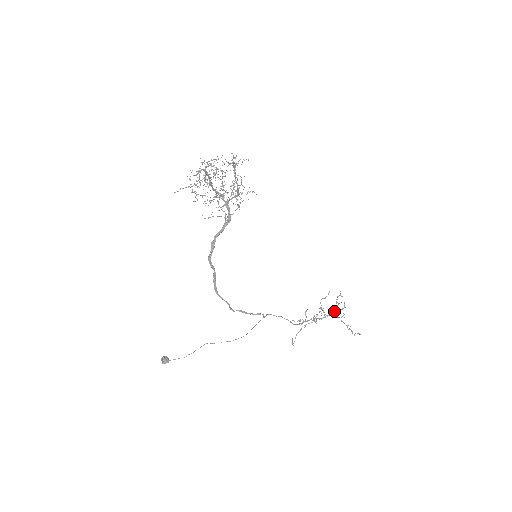
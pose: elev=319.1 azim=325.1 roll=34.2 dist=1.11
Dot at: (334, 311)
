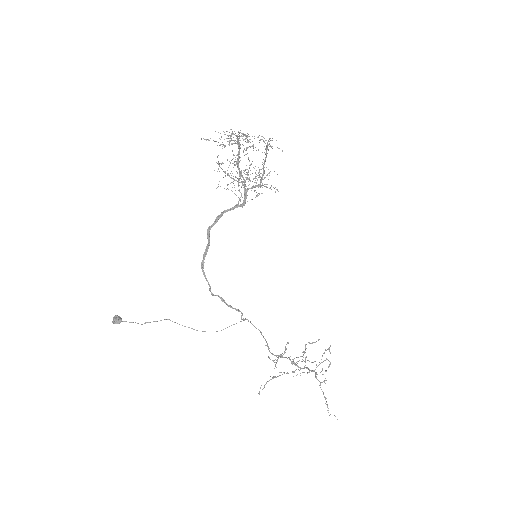
Dot at: occluded
